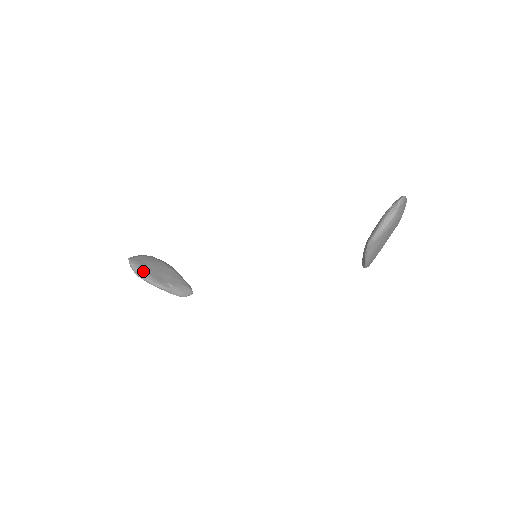
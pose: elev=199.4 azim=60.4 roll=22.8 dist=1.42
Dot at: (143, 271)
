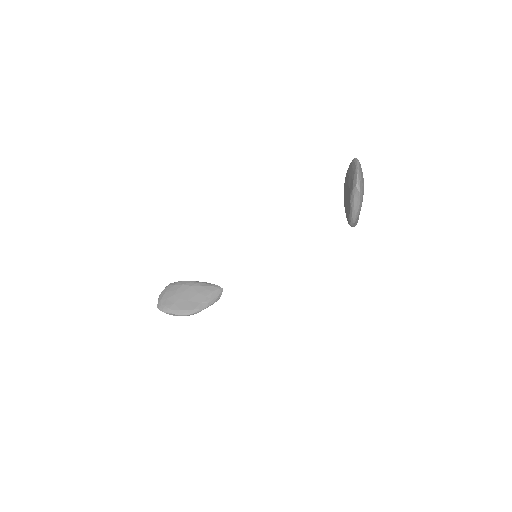
Dot at: (177, 311)
